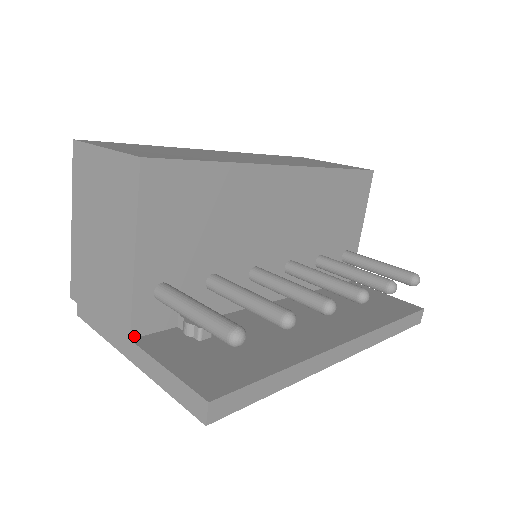
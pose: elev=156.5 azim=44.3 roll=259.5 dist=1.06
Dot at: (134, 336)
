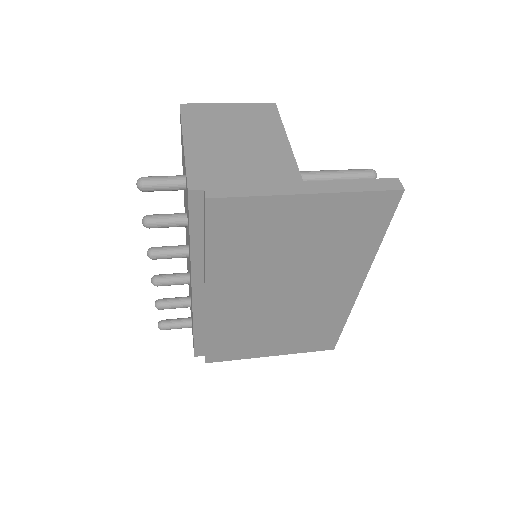
Dot at: (302, 183)
